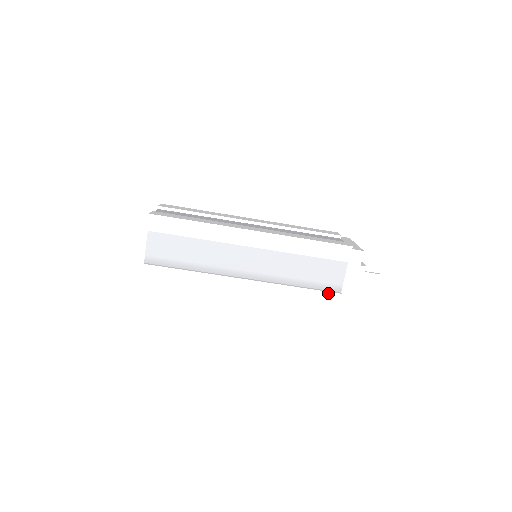
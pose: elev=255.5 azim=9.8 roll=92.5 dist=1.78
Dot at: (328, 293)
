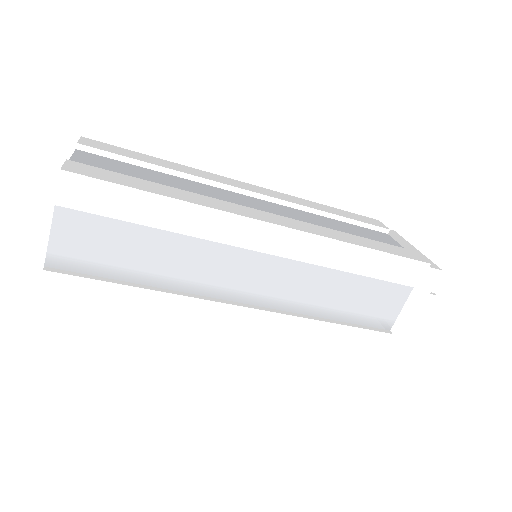
Dot at: (373, 332)
